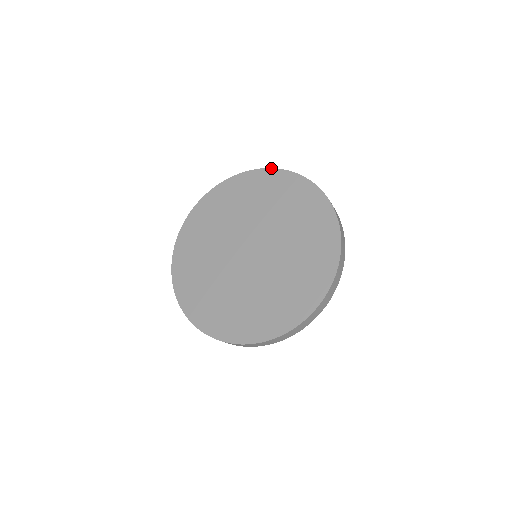
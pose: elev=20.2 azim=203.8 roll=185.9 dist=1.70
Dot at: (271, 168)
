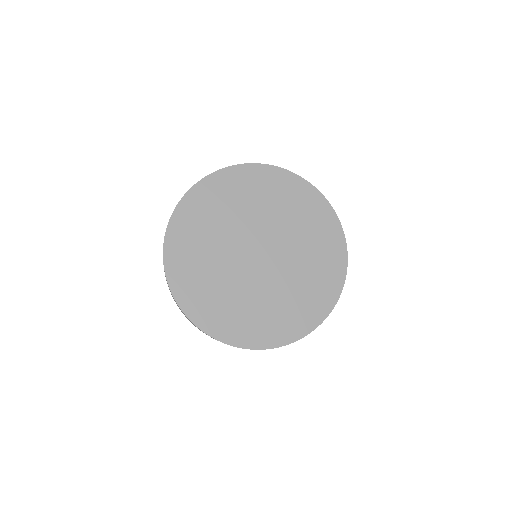
Dot at: (217, 170)
